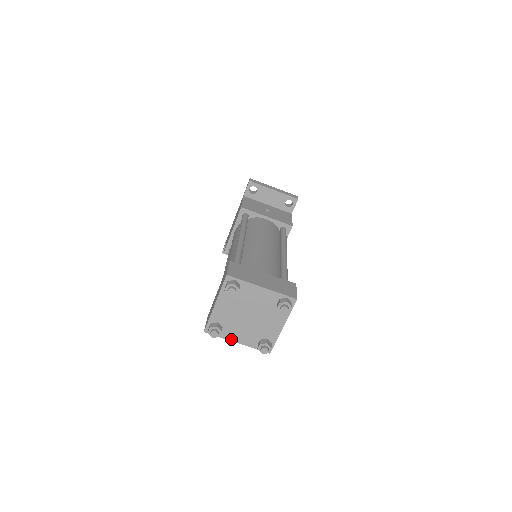
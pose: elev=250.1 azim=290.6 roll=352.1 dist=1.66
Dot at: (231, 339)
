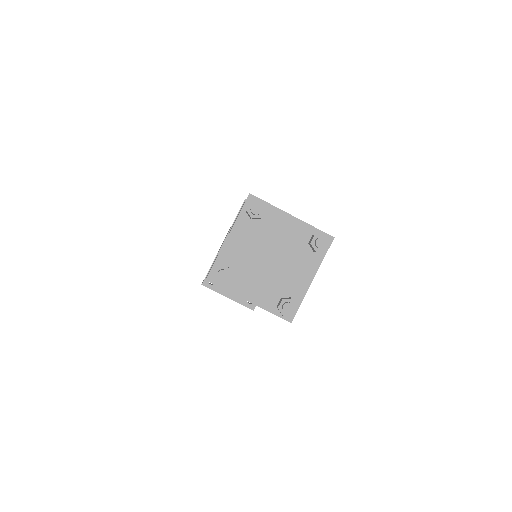
Dot at: (241, 295)
